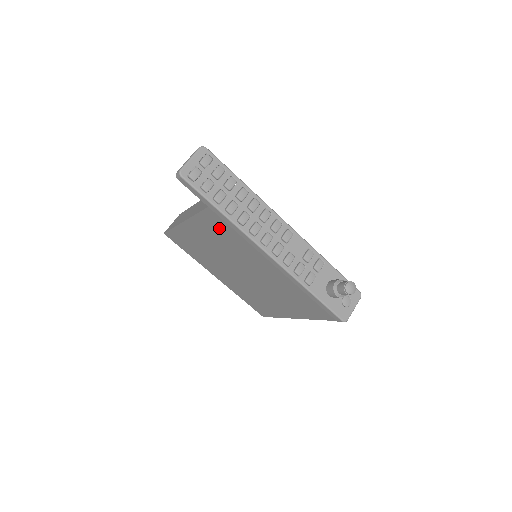
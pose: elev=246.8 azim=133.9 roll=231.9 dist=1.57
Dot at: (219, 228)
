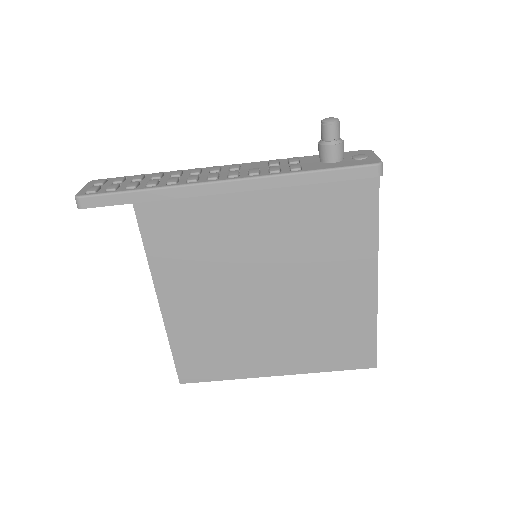
Dot at: (173, 234)
